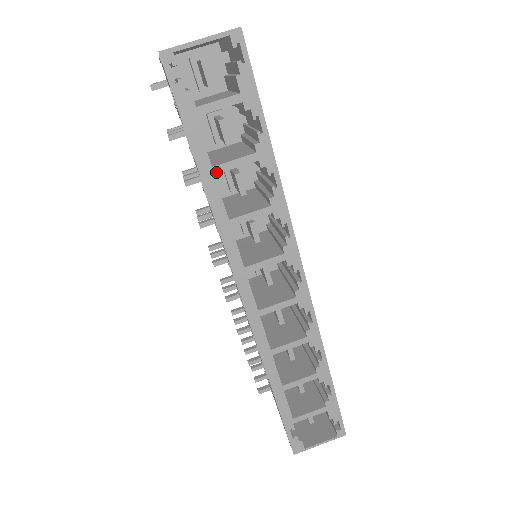
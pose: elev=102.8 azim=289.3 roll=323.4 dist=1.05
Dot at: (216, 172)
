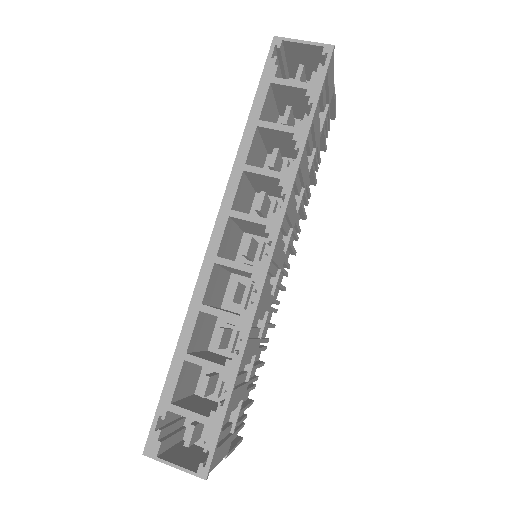
Dot at: (259, 125)
